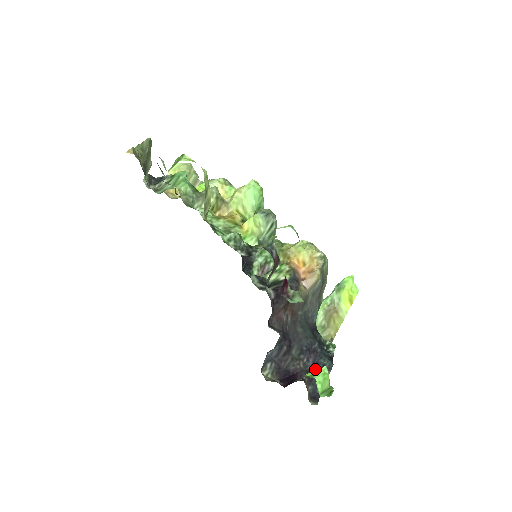
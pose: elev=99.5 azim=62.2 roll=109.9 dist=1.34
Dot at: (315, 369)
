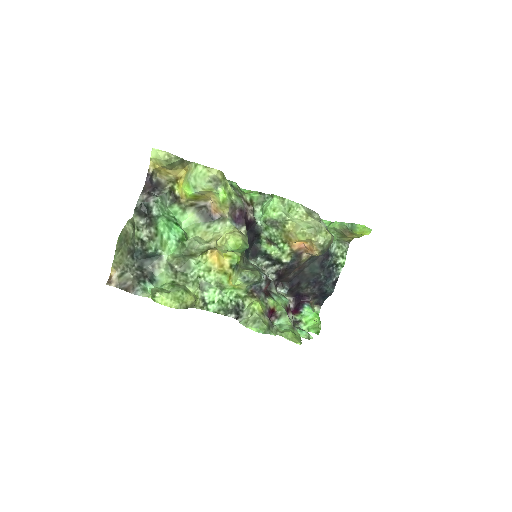
Dot at: (320, 292)
